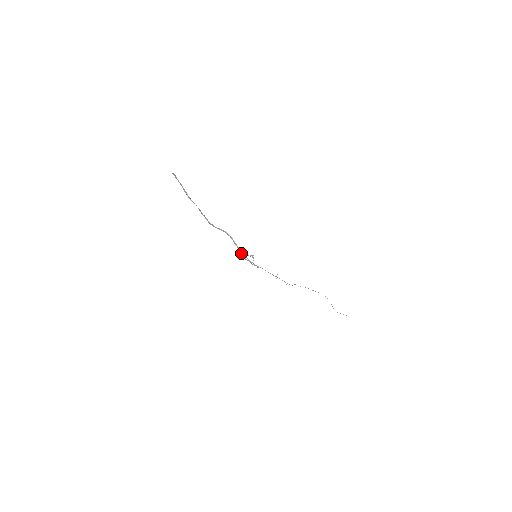
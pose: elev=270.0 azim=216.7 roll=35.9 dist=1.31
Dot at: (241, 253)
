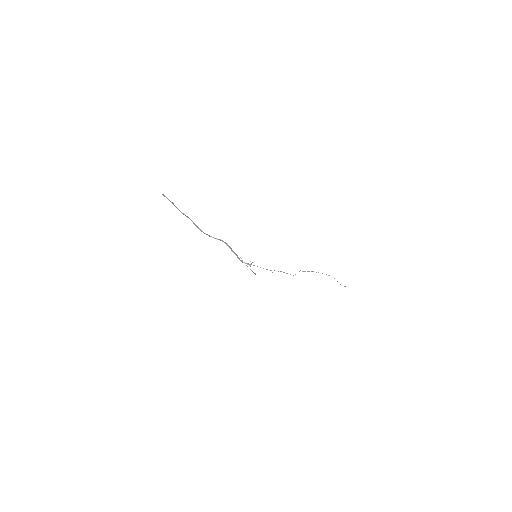
Dot at: (239, 258)
